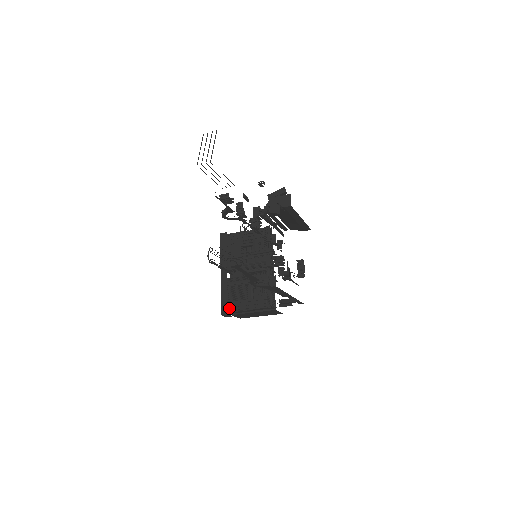
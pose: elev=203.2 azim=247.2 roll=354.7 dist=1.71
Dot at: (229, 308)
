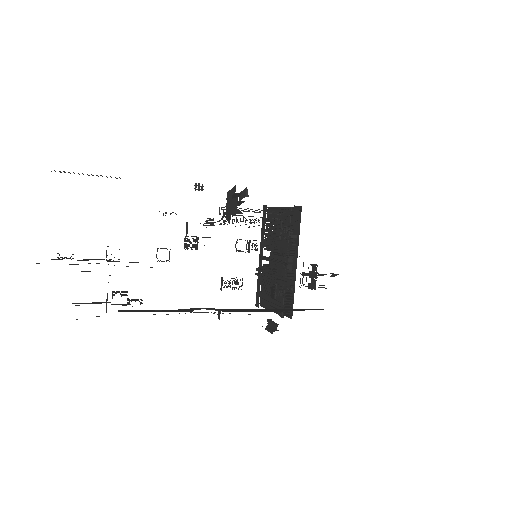
Dot at: (260, 300)
